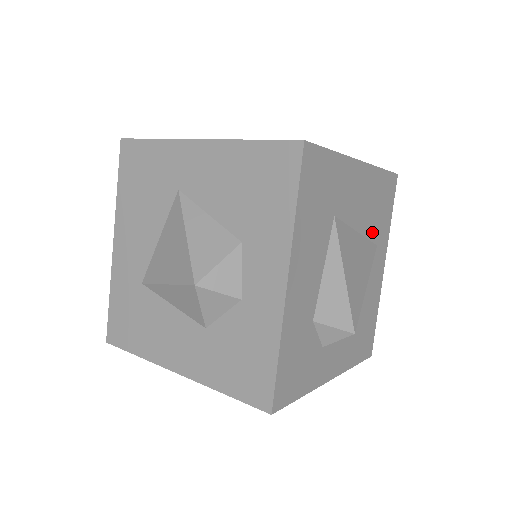
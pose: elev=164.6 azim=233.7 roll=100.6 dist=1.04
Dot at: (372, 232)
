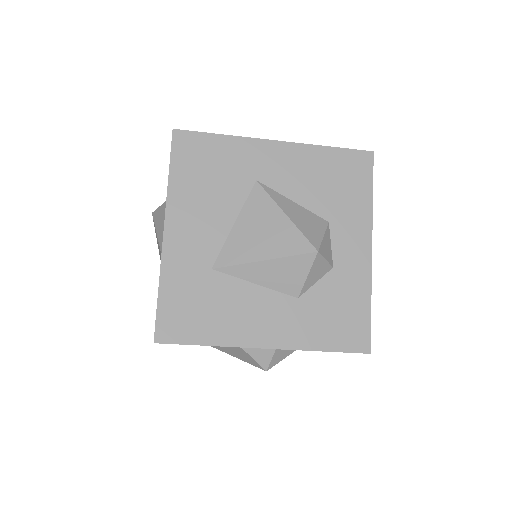
Dot at: occluded
